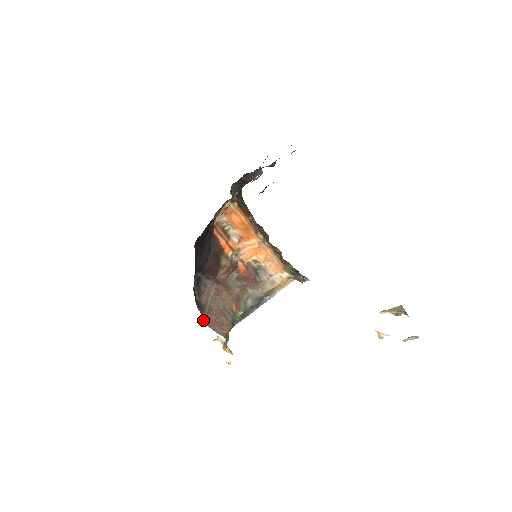
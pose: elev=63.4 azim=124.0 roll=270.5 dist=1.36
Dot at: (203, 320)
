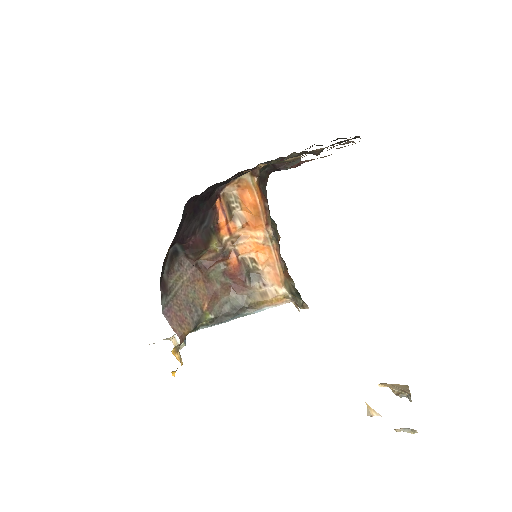
Dot at: occluded
